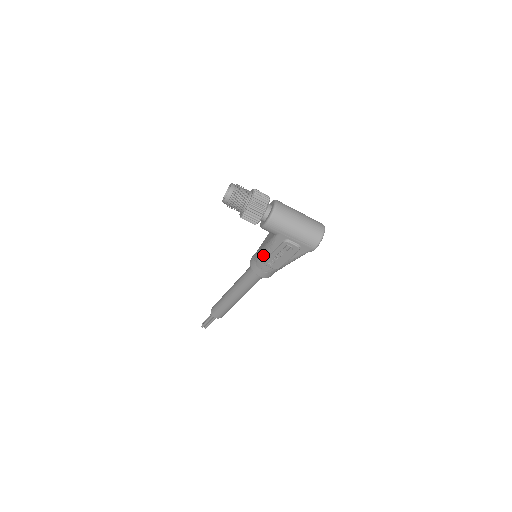
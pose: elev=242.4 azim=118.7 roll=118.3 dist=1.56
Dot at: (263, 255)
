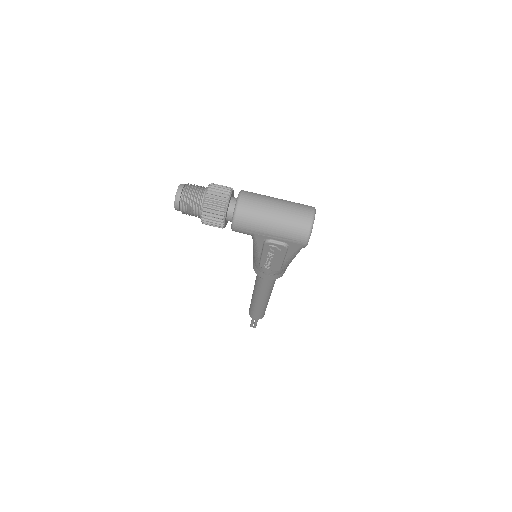
Dot at: (255, 258)
